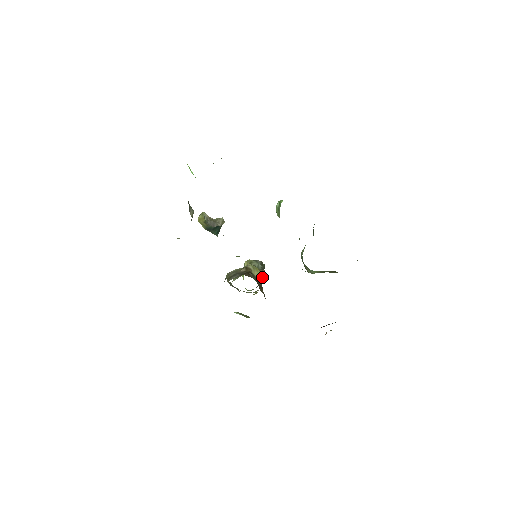
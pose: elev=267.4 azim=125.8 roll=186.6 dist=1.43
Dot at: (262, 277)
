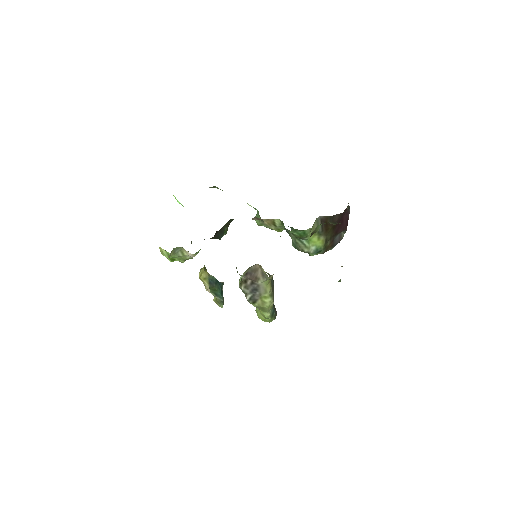
Dot at: occluded
